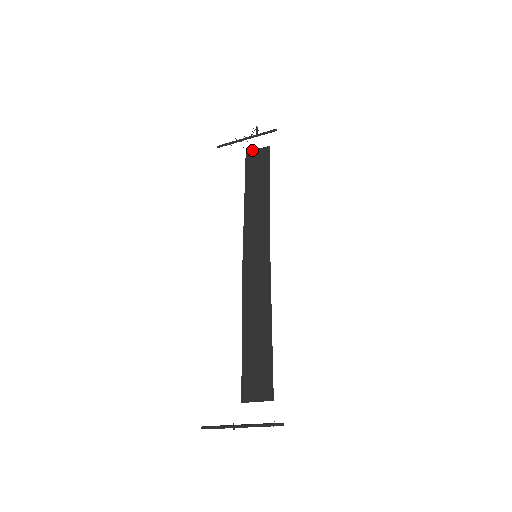
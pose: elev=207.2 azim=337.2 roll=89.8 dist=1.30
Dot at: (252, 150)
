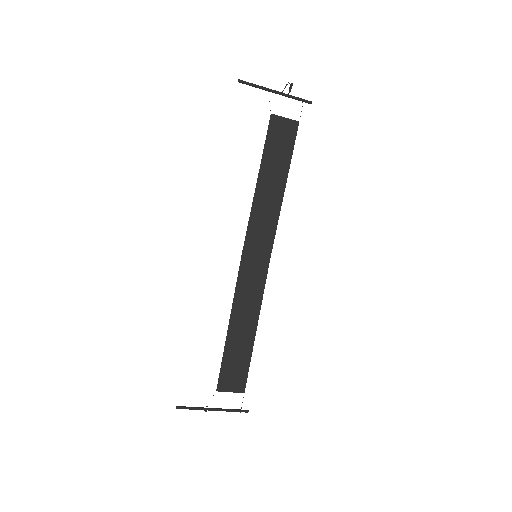
Dot at: occluded
